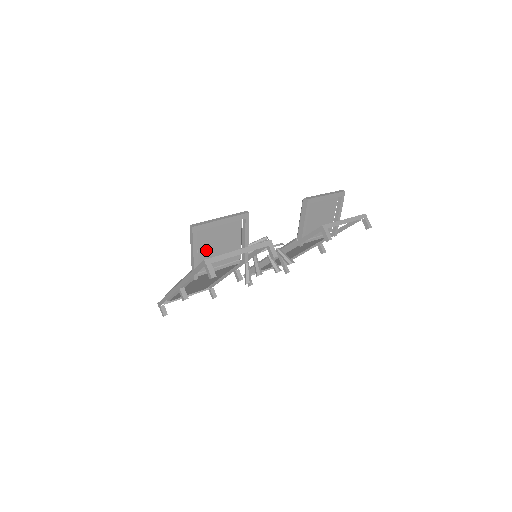
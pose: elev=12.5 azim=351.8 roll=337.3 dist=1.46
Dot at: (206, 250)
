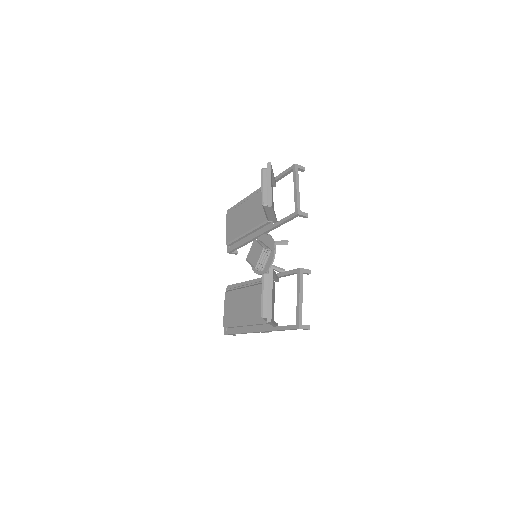
Dot at: occluded
